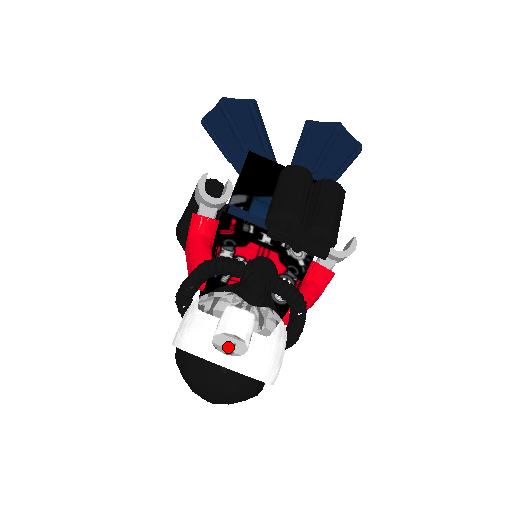
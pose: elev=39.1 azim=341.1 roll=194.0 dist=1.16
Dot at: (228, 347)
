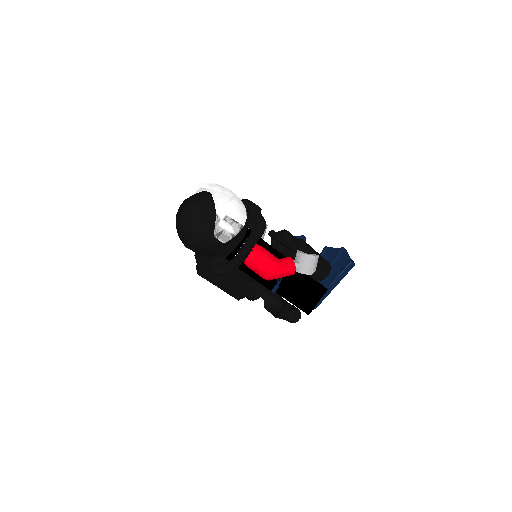
Dot at: occluded
